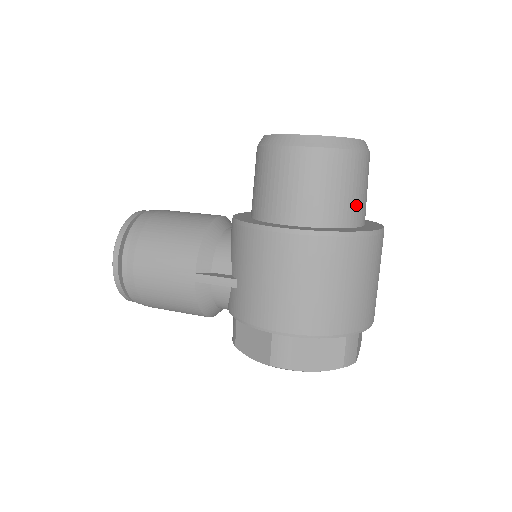
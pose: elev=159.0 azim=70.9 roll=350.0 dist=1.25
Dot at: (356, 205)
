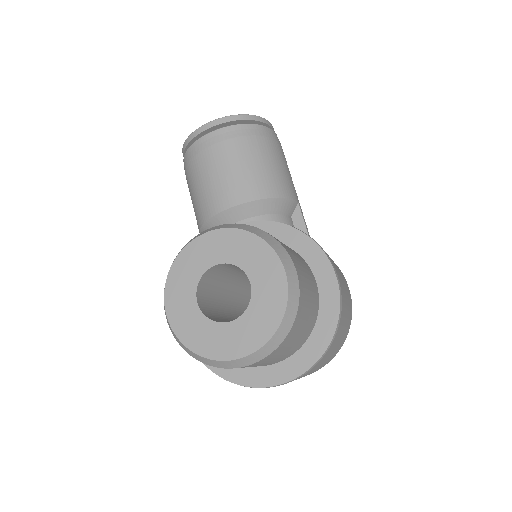
Dot at: occluded
